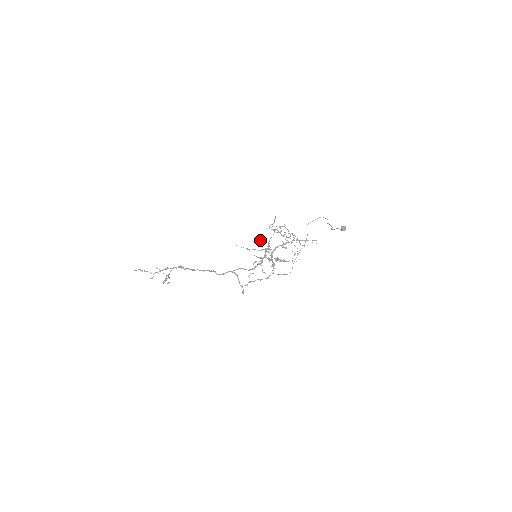
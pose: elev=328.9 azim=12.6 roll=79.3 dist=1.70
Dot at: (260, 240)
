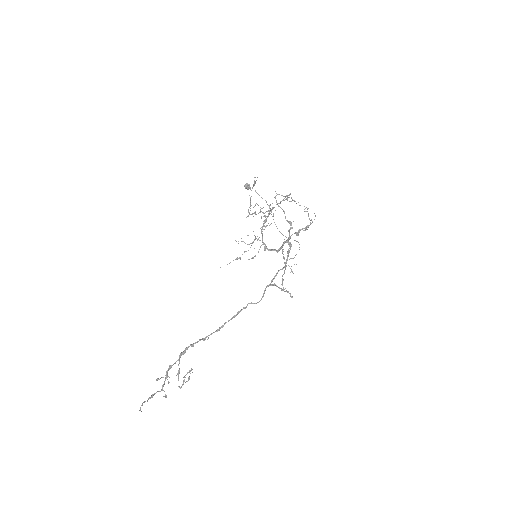
Dot at: occluded
